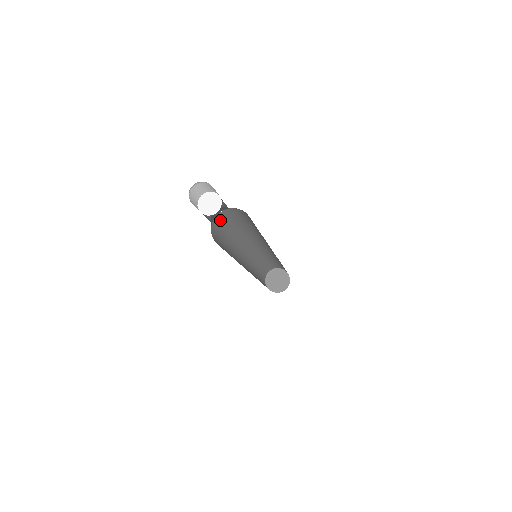
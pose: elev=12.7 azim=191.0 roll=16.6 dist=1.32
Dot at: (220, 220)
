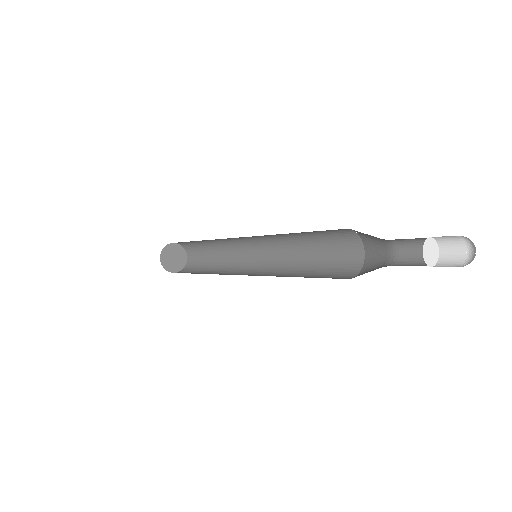
Dot at: occluded
